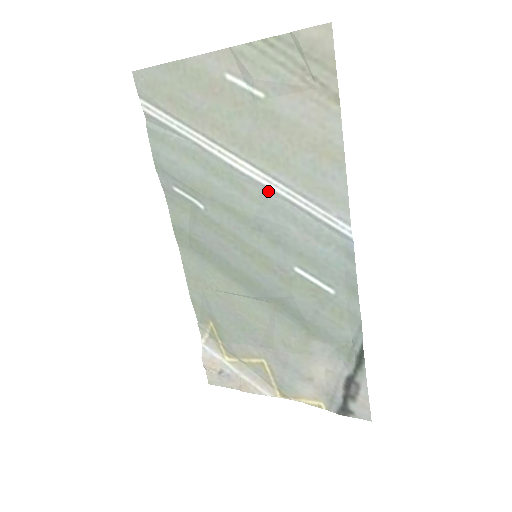
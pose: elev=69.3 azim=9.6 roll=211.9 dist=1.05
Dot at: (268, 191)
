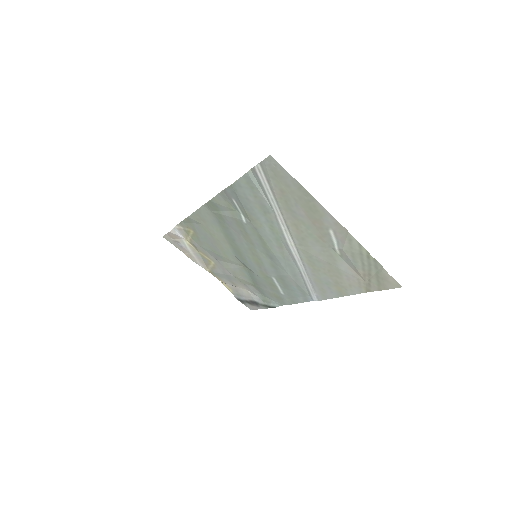
Dot at: (294, 260)
